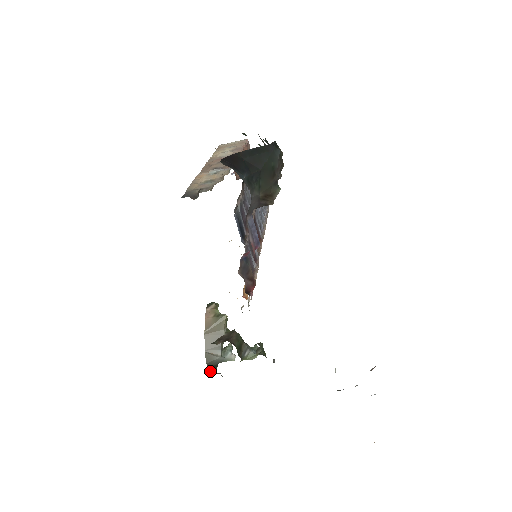
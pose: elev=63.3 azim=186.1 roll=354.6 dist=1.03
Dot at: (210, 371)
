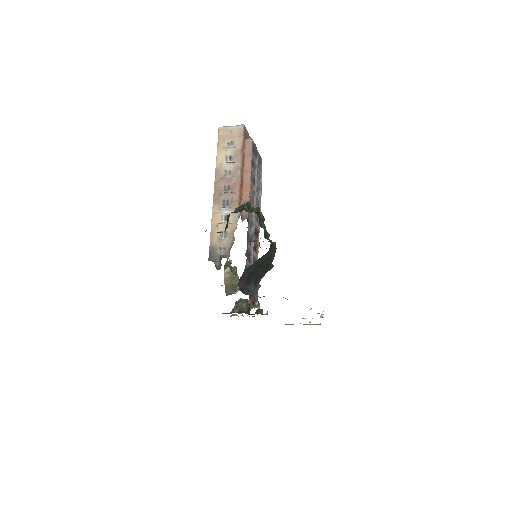
Dot at: occluded
